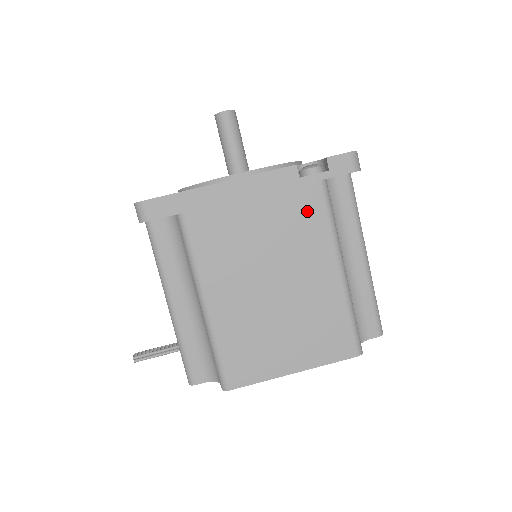
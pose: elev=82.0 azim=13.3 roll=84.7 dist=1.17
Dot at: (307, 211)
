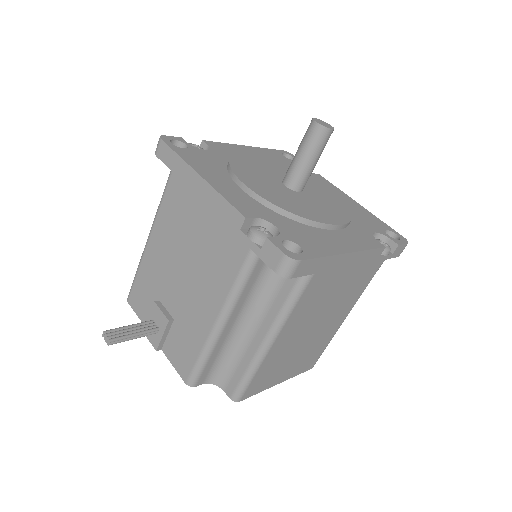
Dot at: (365, 280)
